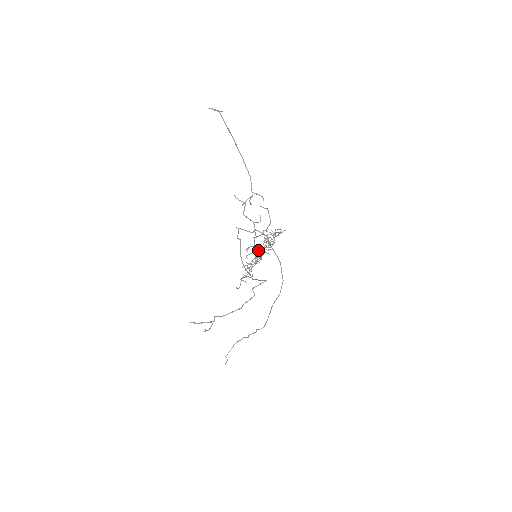
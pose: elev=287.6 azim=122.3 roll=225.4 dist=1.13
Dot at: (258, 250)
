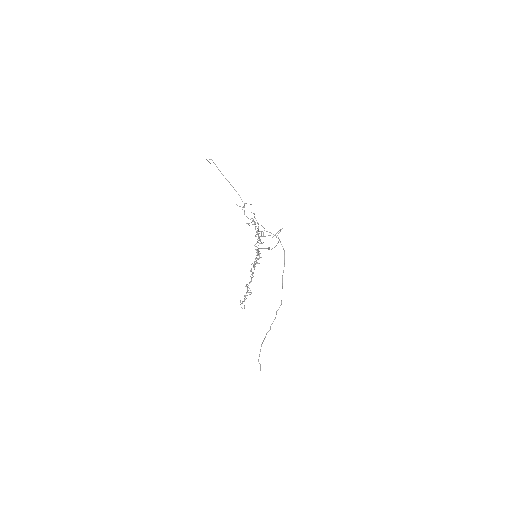
Dot at: occluded
